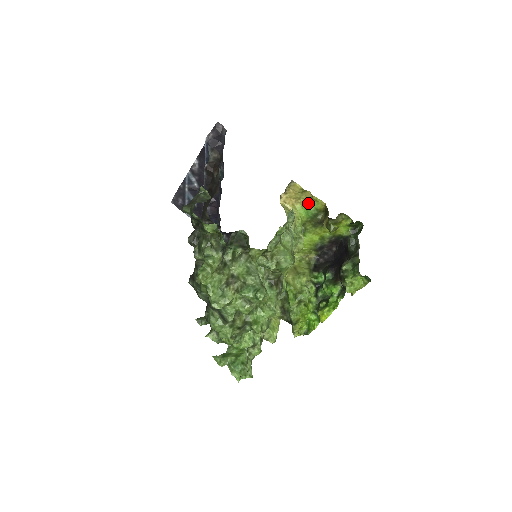
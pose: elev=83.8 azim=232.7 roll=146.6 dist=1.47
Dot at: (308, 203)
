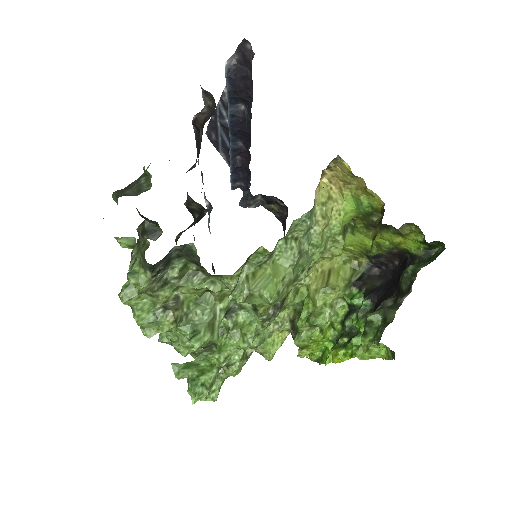
Dot at: (360, 194)
